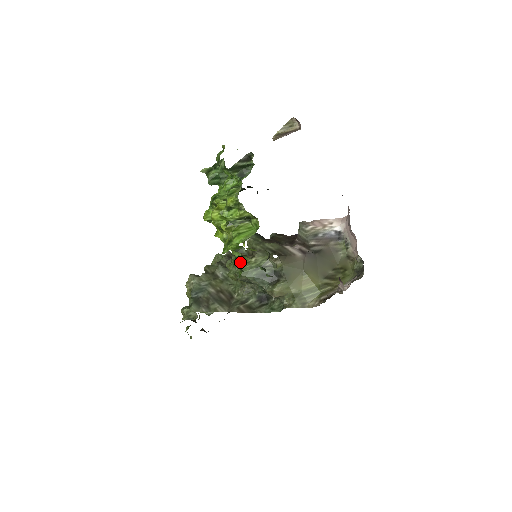
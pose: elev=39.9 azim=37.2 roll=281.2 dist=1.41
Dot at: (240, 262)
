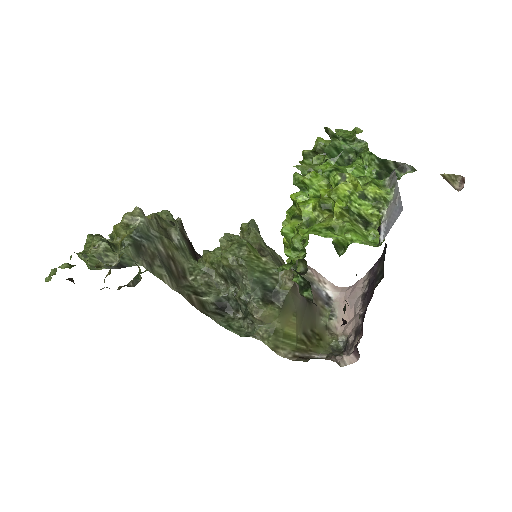
Dot at: (300, 256)
